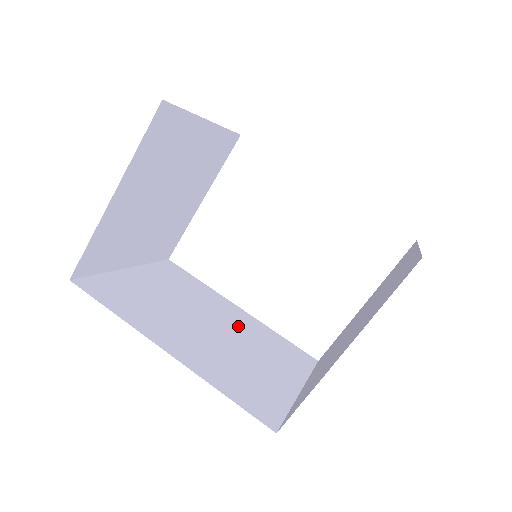
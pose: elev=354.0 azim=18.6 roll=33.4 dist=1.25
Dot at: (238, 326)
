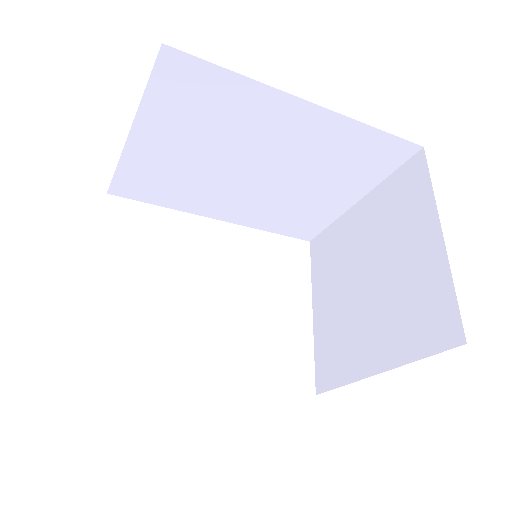
Dot at: occluded
